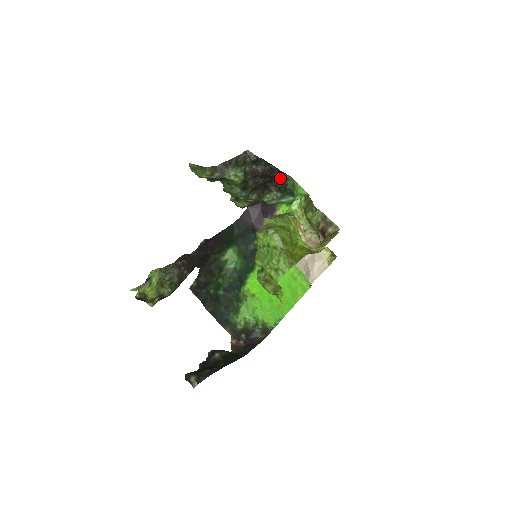
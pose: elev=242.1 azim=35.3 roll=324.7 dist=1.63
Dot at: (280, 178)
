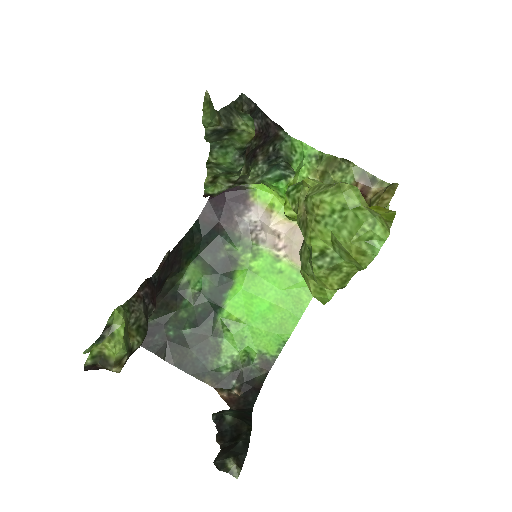
Dot at: (275, 139)
